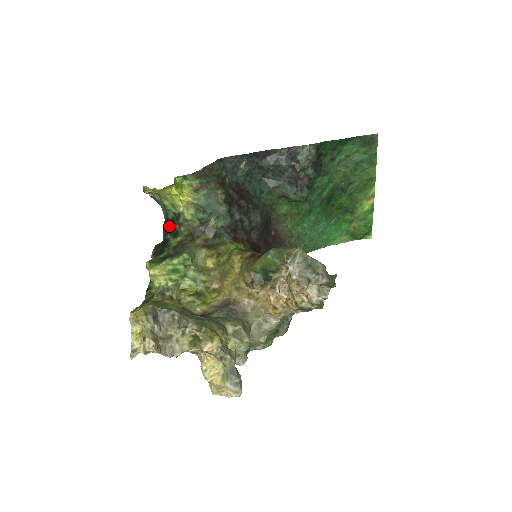
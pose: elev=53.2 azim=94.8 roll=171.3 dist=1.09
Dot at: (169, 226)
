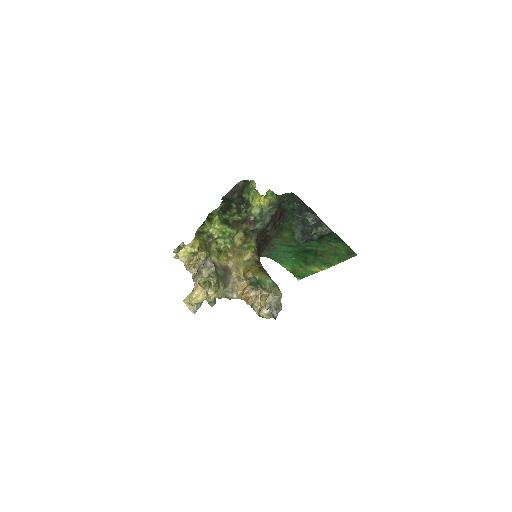
Dot at: (237, 195)
